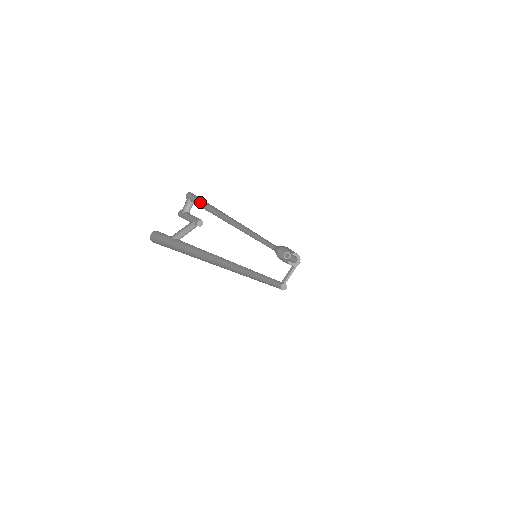
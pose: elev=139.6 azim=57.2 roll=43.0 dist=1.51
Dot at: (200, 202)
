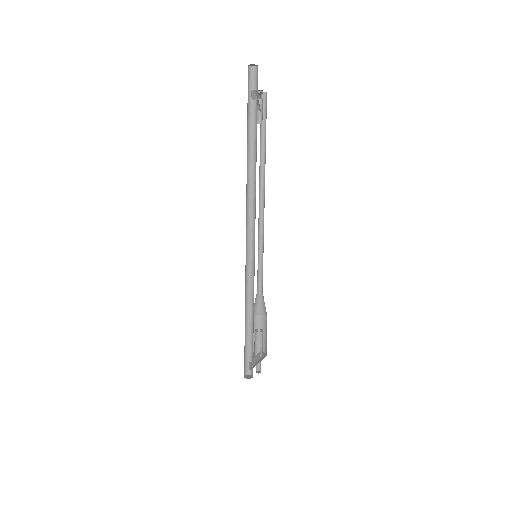
Dot at: occluded
